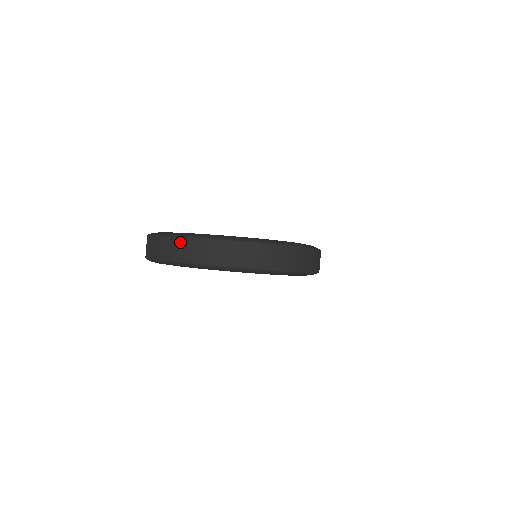
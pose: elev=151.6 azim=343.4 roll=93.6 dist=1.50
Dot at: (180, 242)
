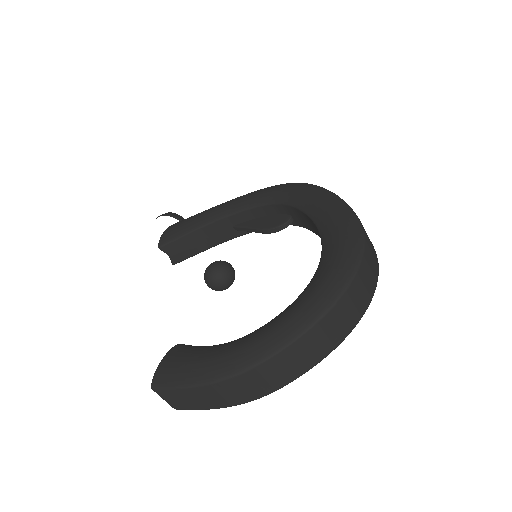
Dot at: (237, 383)
